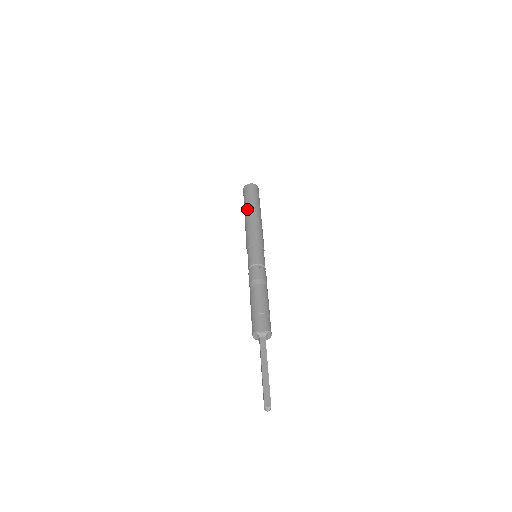
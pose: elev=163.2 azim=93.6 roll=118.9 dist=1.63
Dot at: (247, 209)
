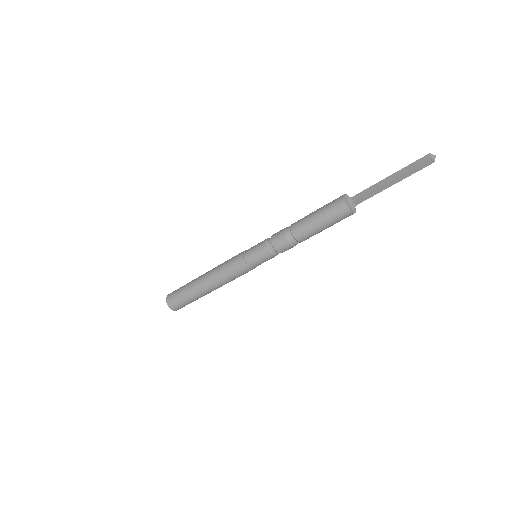
Dot at: (199, 276)
